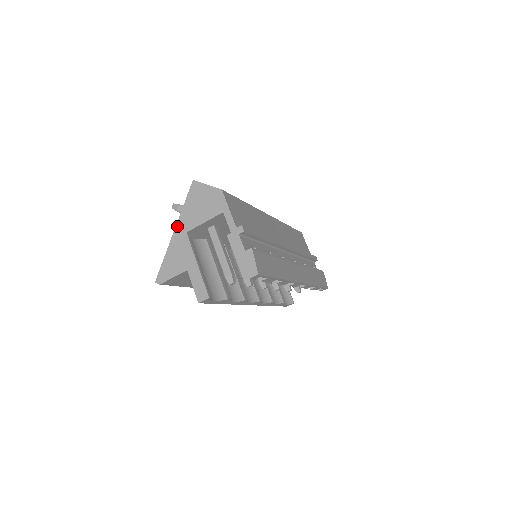
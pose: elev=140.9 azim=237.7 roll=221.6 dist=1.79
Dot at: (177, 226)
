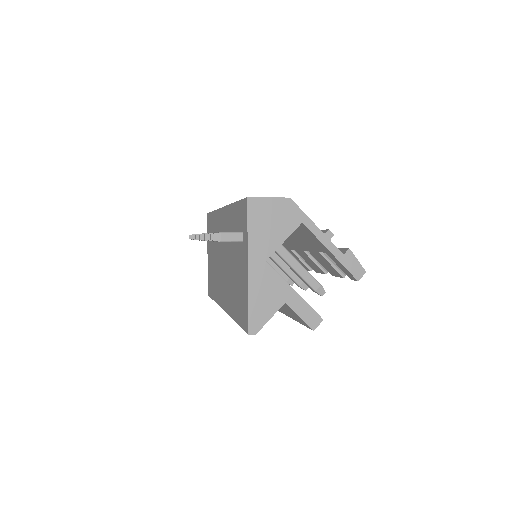
Dot at: (250, 259)
